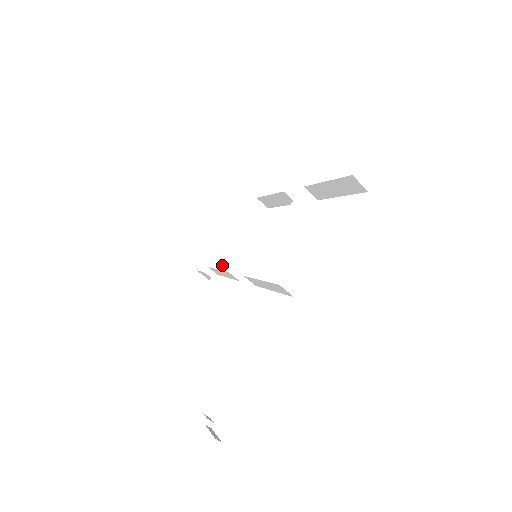
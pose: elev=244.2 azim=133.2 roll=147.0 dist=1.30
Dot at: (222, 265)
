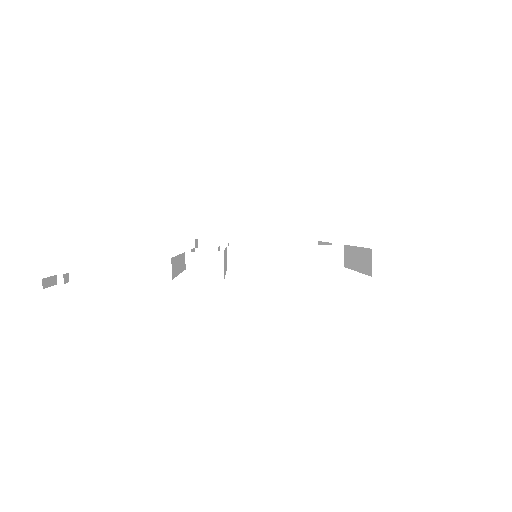
Dot at: occluded
